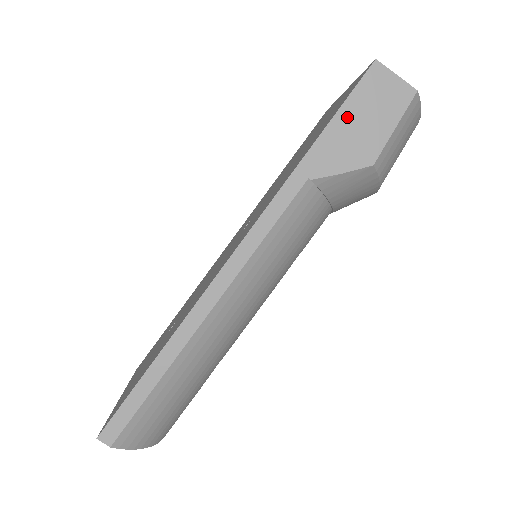
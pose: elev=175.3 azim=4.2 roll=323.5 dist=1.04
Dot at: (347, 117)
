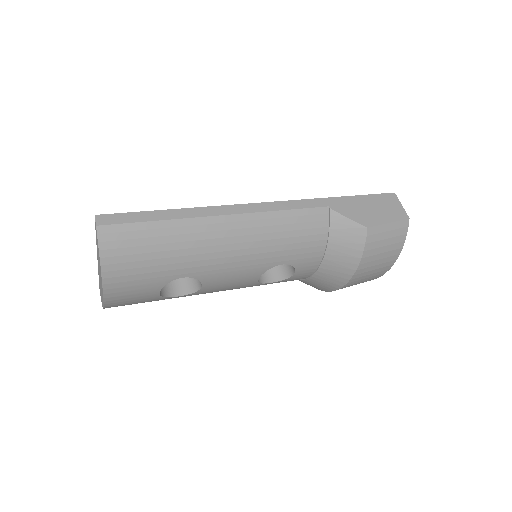
Dot at: (366, 200)
